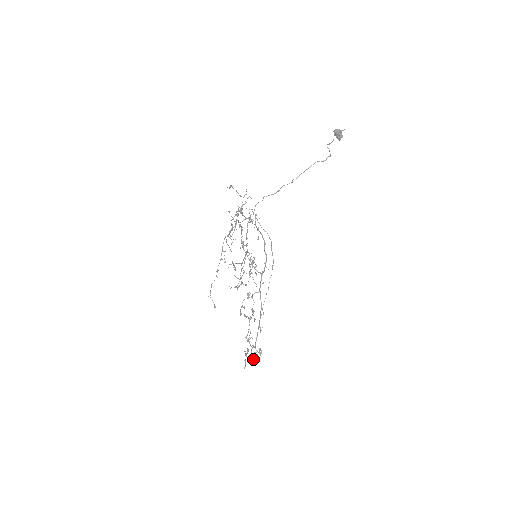
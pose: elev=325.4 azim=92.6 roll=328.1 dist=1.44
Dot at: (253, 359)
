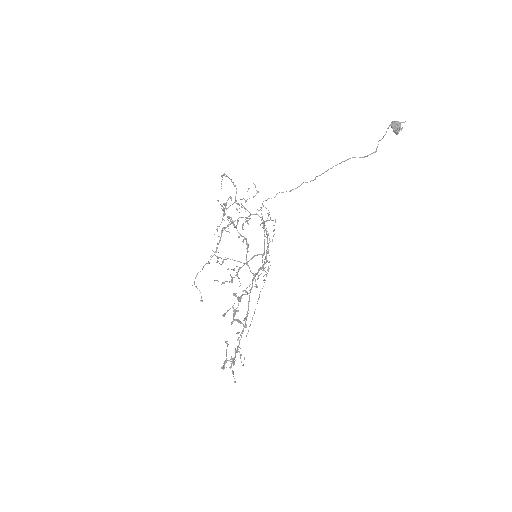
Dot at: occluded
